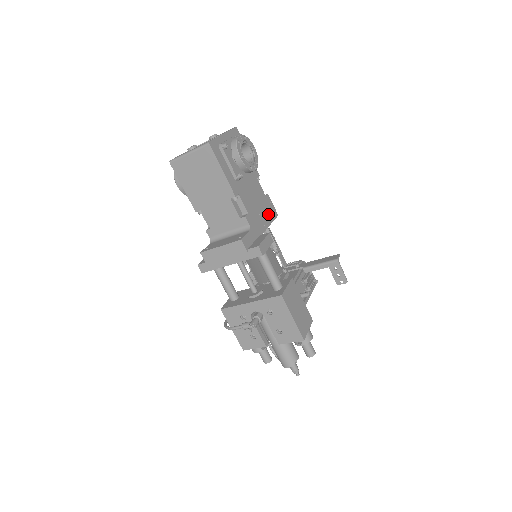
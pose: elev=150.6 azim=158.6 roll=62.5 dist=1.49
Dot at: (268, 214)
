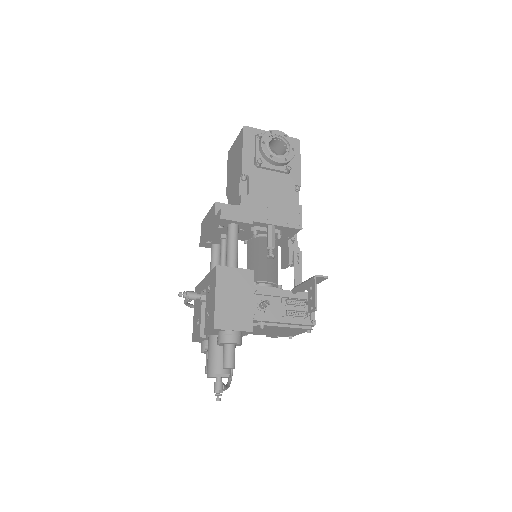
Dot at: (284, 217)
